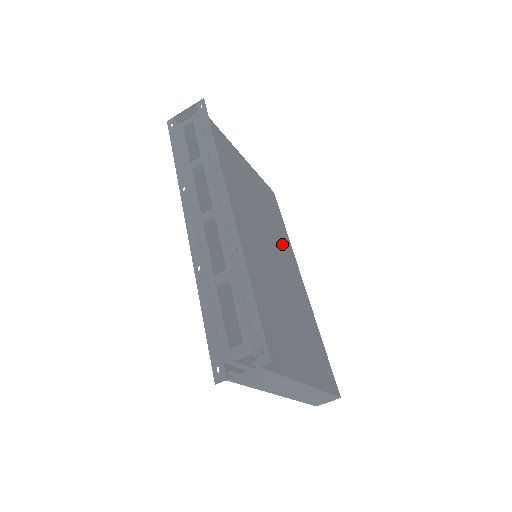
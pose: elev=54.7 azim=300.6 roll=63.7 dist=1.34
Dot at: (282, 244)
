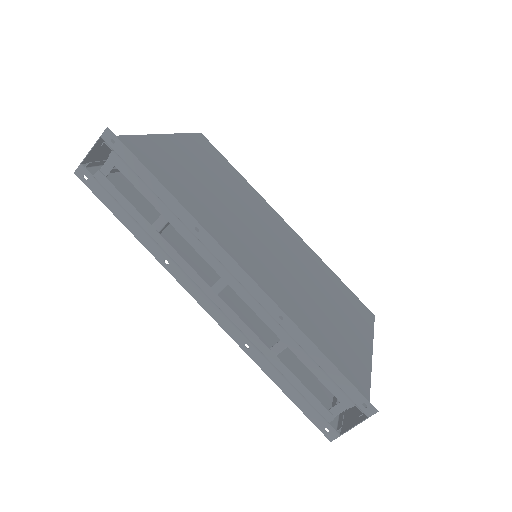
Dot at: (256, 207)
